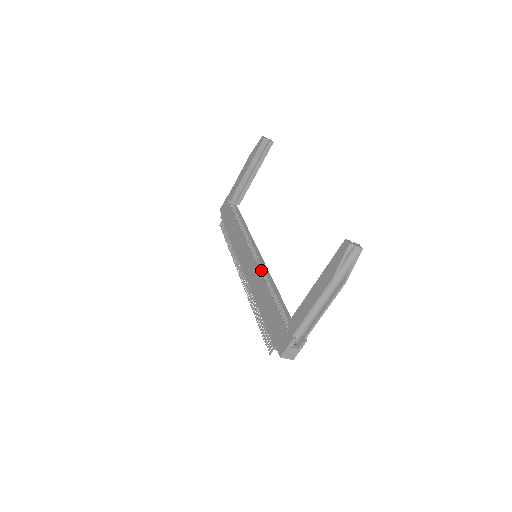
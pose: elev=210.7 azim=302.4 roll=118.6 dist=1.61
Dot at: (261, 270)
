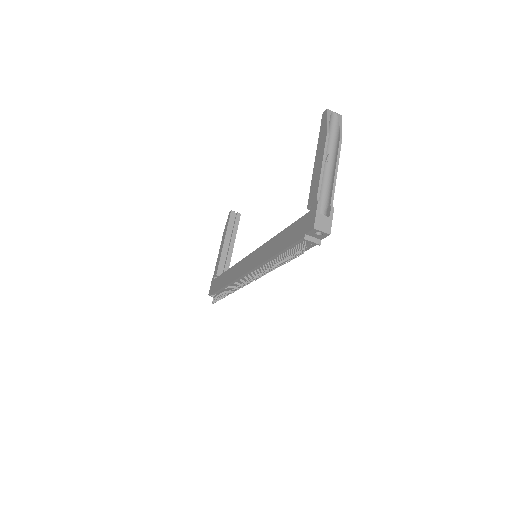
Dot at: occluded
